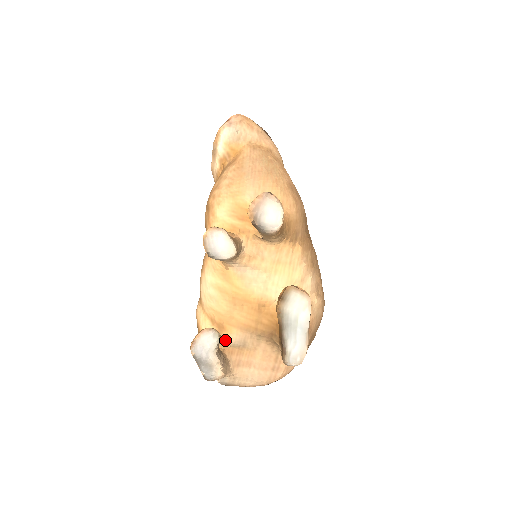
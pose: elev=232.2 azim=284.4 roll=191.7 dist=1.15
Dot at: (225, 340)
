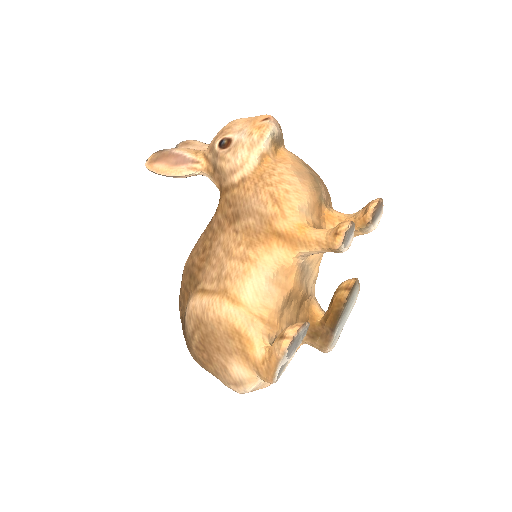
Dot at: occluded
